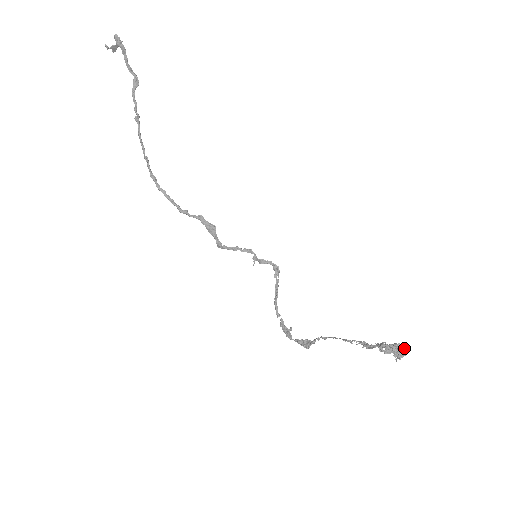
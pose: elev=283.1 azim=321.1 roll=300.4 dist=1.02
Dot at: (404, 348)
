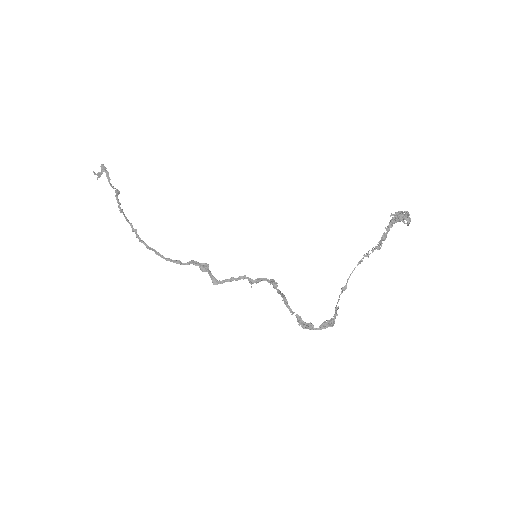
Dot at: (407, 215)
